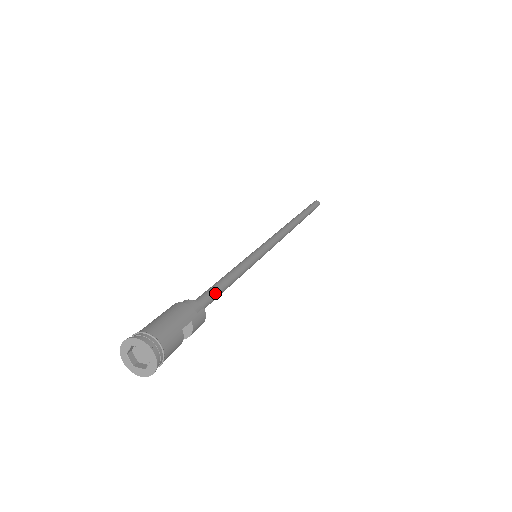
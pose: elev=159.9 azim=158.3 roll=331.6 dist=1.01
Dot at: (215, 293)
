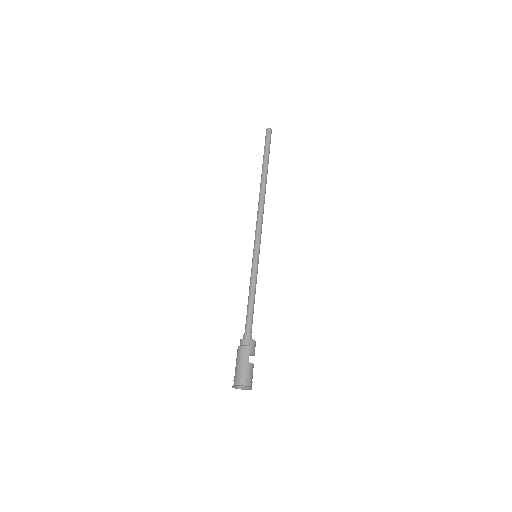
Dot at: (250, 318)
